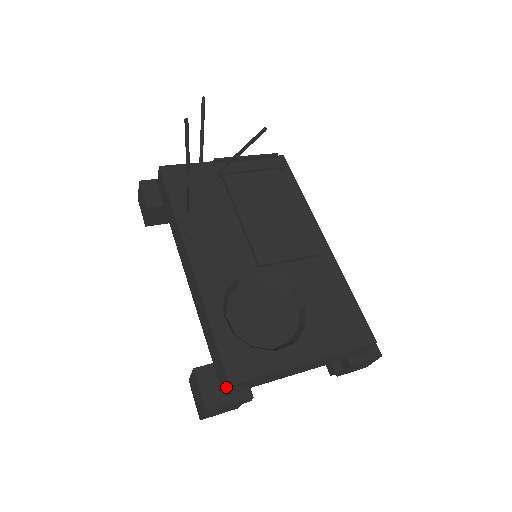
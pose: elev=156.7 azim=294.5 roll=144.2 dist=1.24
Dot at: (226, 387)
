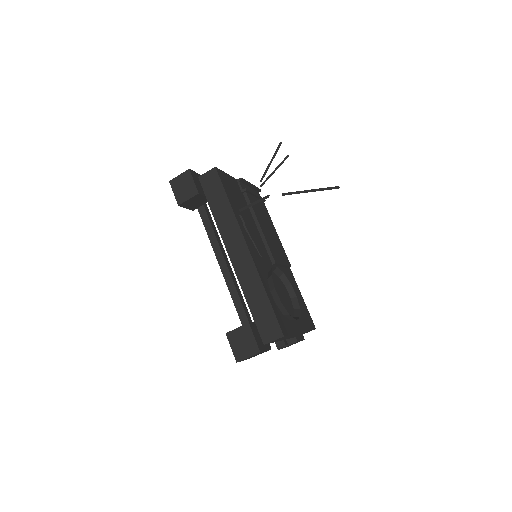
Dot at: (275, 338)
